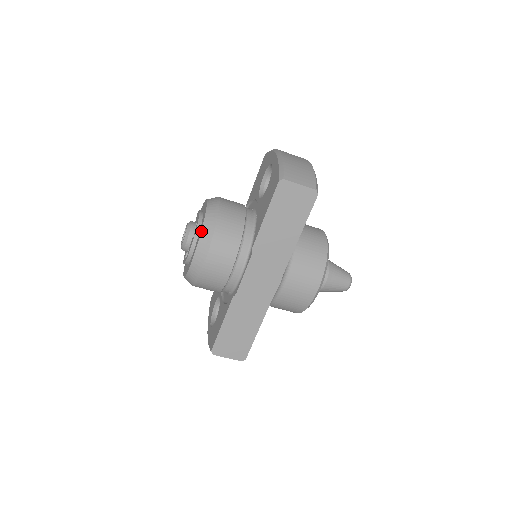
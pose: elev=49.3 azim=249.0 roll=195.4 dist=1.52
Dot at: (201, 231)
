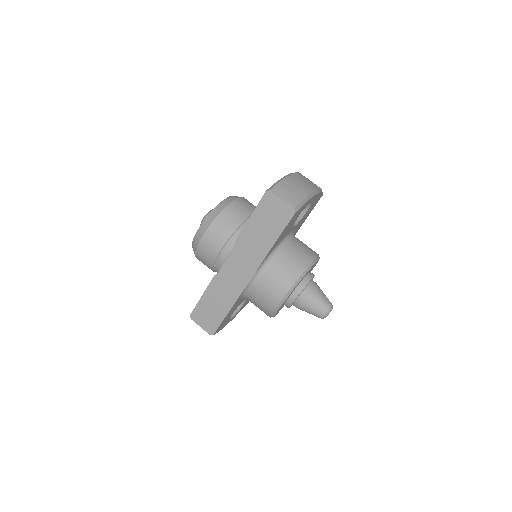
Dot at: (208, 214)
